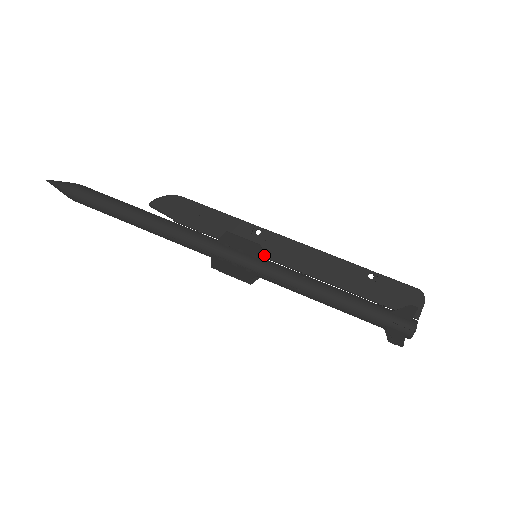
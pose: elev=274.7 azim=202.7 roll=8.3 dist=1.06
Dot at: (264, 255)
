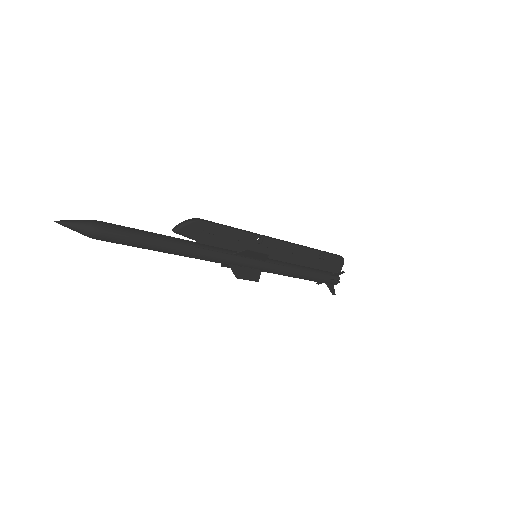
Dot at: occluded
